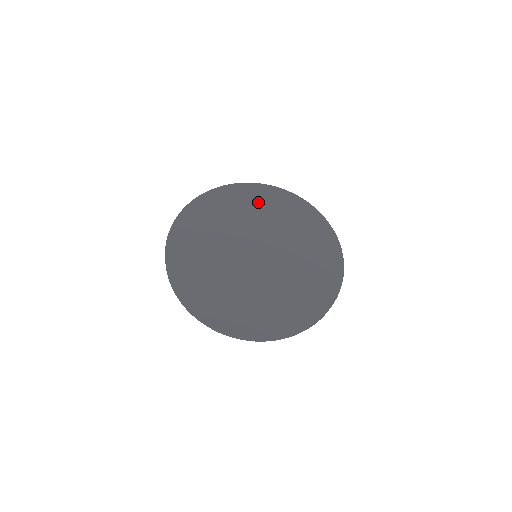
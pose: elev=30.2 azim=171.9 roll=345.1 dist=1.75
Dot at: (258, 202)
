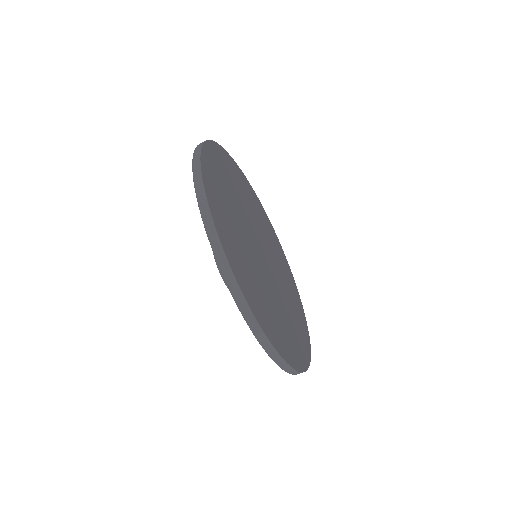
Dot at: (242, 186)
